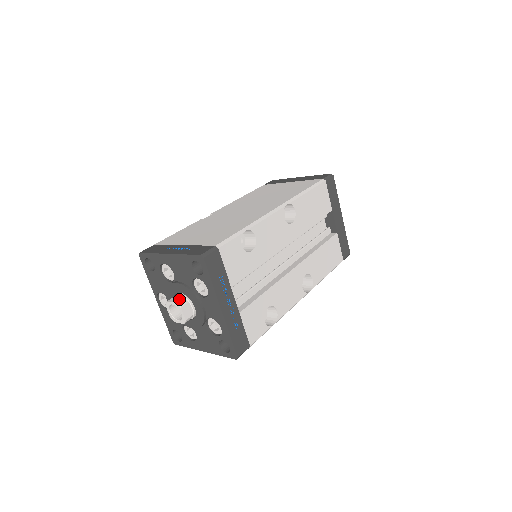
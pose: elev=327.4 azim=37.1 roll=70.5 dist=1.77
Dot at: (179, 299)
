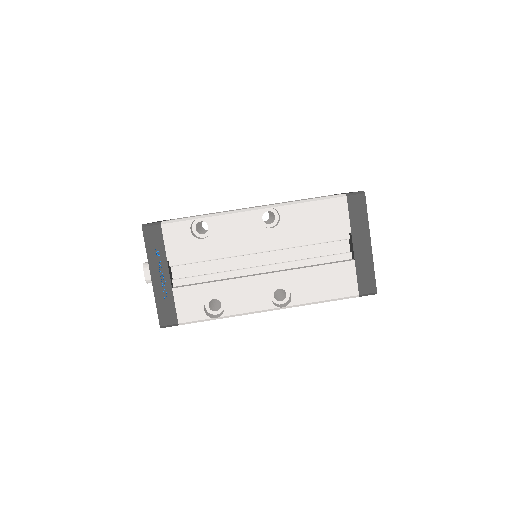
Dot at: occluded
